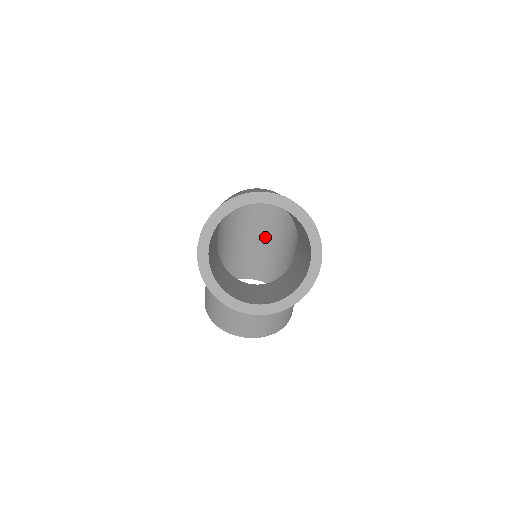
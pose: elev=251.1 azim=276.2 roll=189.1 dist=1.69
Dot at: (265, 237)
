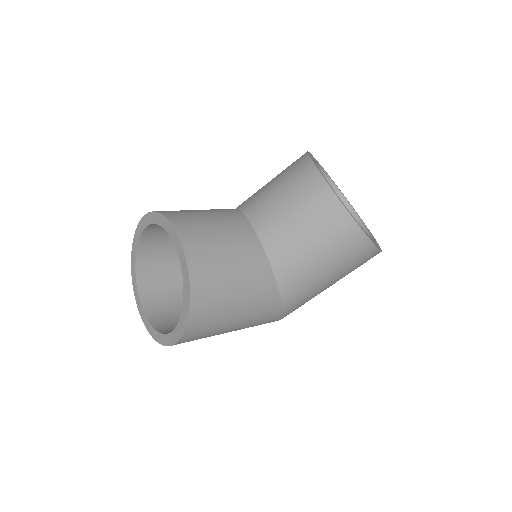
Dot at: occluded
